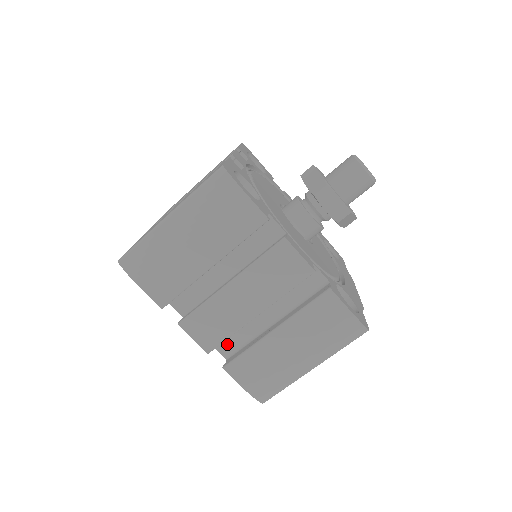
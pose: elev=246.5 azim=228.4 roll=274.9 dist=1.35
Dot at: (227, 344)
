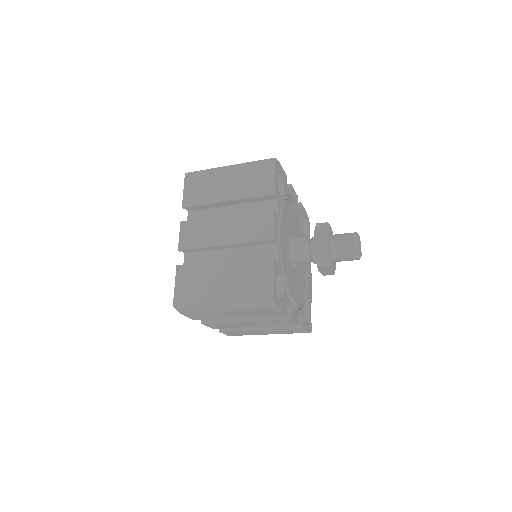
Dot at: occluded
